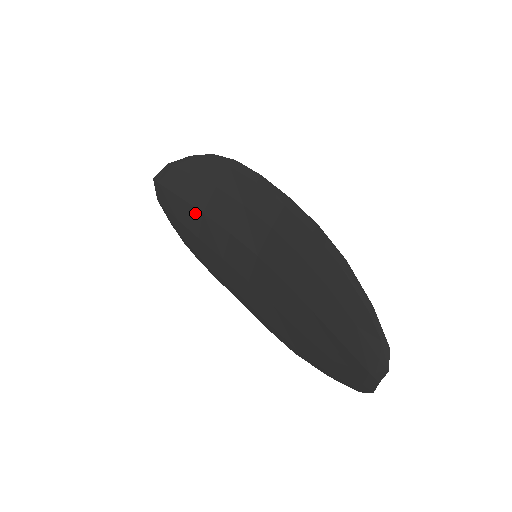
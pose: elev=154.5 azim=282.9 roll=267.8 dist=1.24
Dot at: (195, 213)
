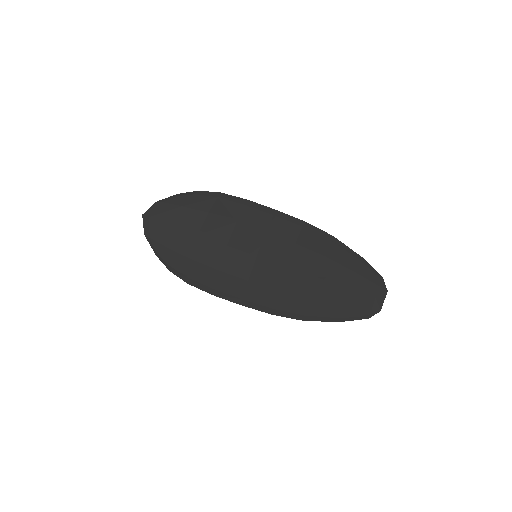
Dot at: (189, 237)
